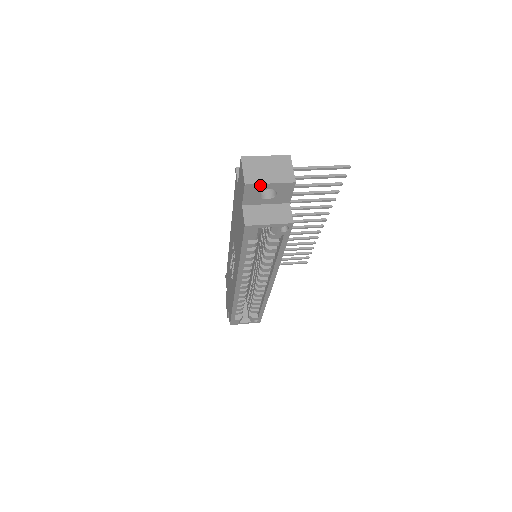
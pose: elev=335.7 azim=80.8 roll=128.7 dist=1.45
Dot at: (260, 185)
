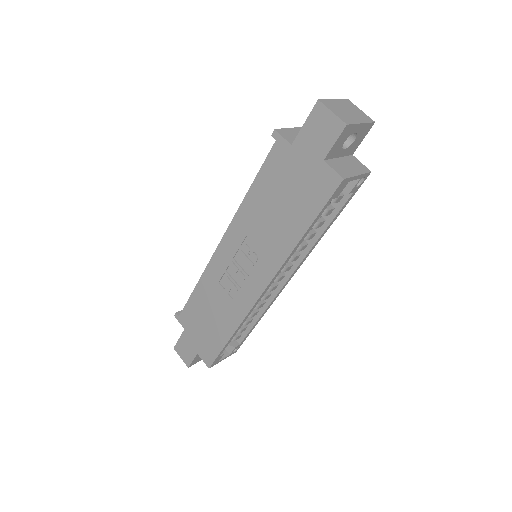
Dot at: (354, 126)
